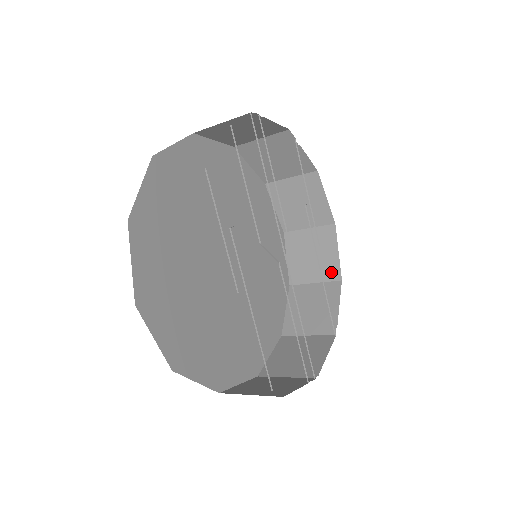
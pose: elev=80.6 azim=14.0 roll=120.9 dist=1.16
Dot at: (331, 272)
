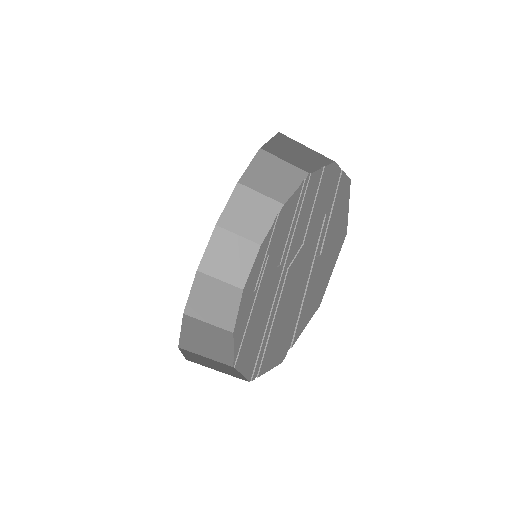
Dot at: (227, 322)
